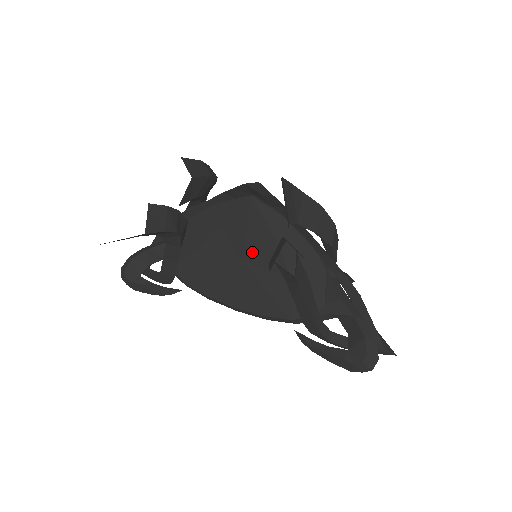
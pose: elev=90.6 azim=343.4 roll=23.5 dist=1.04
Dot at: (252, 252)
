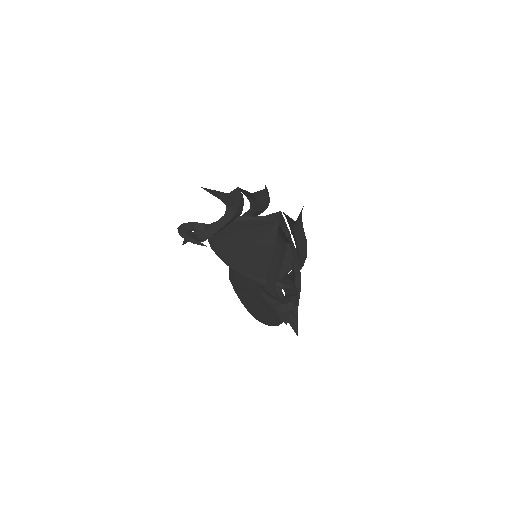
Dot at: (261, 244)
